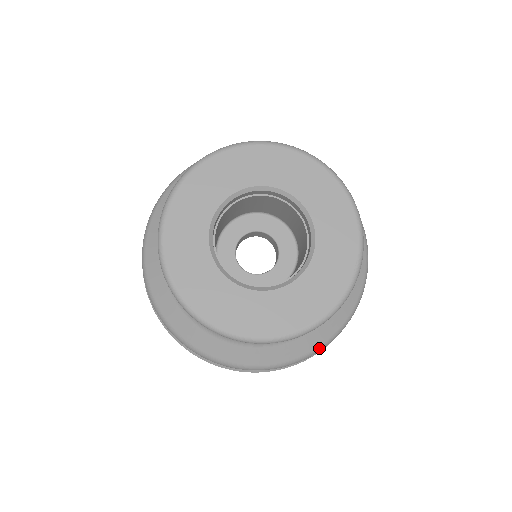
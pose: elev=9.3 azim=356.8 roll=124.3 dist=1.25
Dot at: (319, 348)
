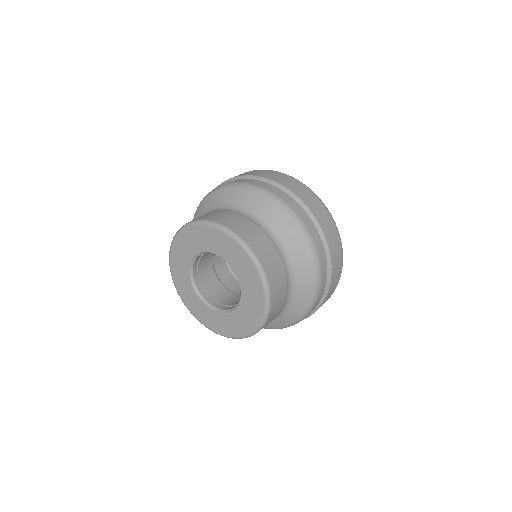
Dot at: (280, 328)
